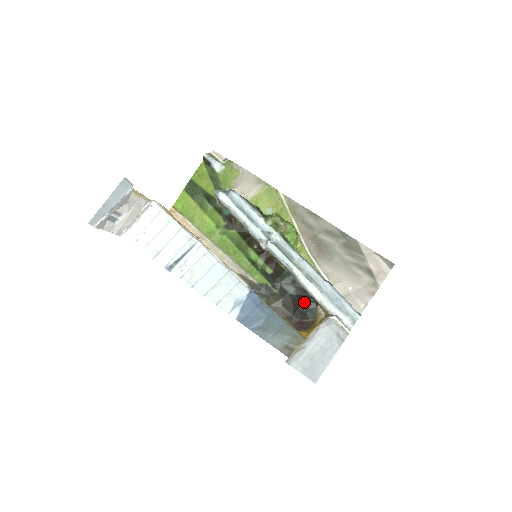
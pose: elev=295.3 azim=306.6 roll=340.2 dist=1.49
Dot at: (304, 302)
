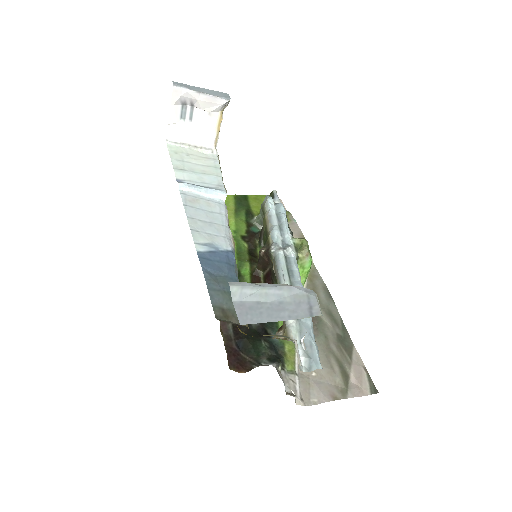
Dot at: (258, 339)
